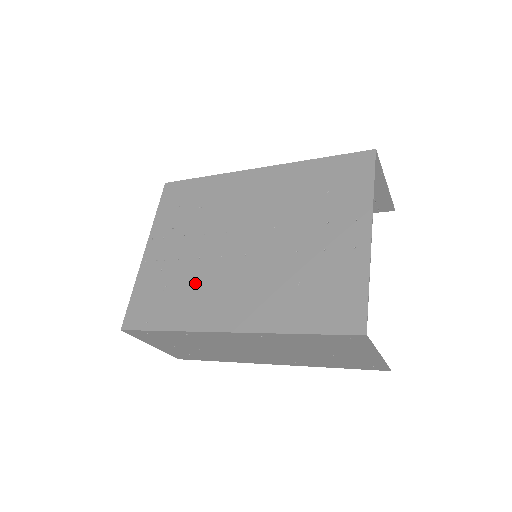
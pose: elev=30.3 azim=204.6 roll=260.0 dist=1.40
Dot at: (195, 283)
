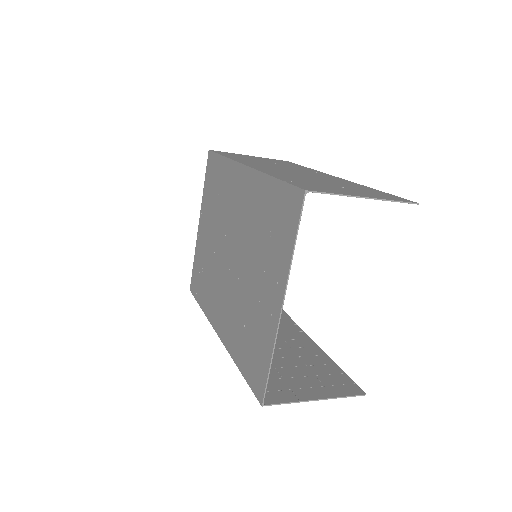
Dot at: (211, 277)
